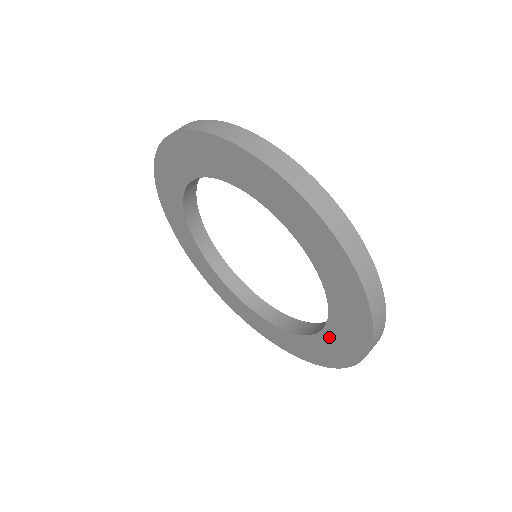
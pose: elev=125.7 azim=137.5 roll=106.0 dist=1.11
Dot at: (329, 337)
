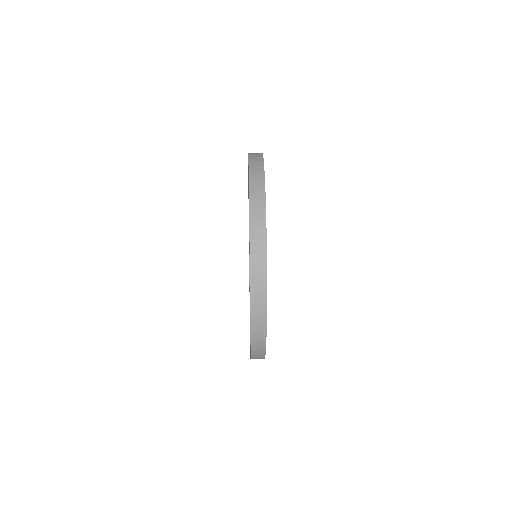
Dot at: occluded
